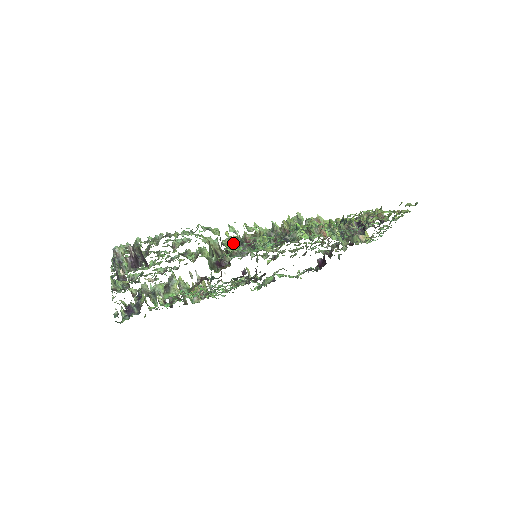
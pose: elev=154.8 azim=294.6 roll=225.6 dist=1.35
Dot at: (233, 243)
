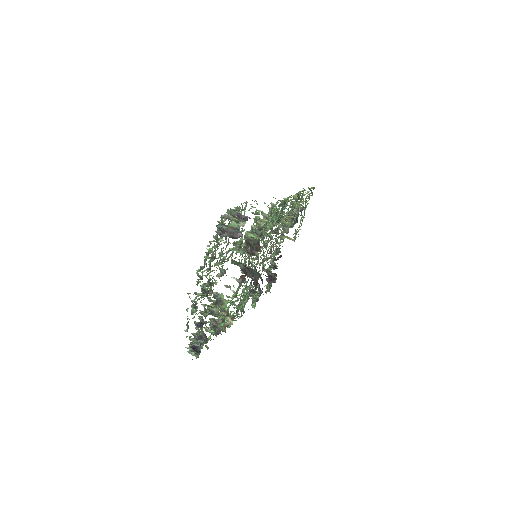
Dot at: (253, 232)
